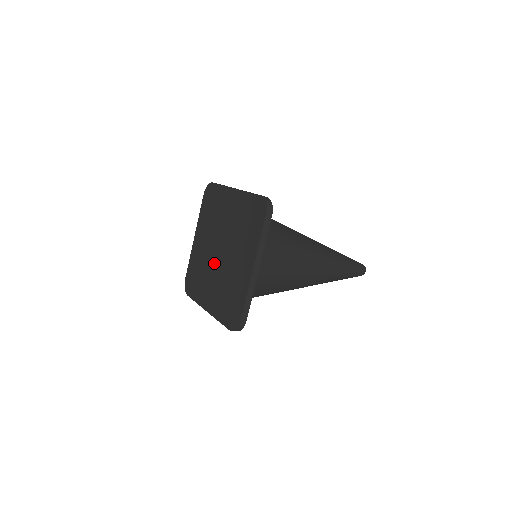
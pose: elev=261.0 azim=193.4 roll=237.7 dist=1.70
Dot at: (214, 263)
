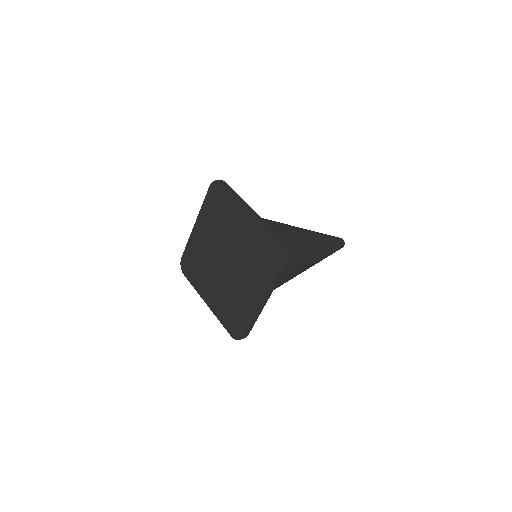
Dot at: (231, 274)
